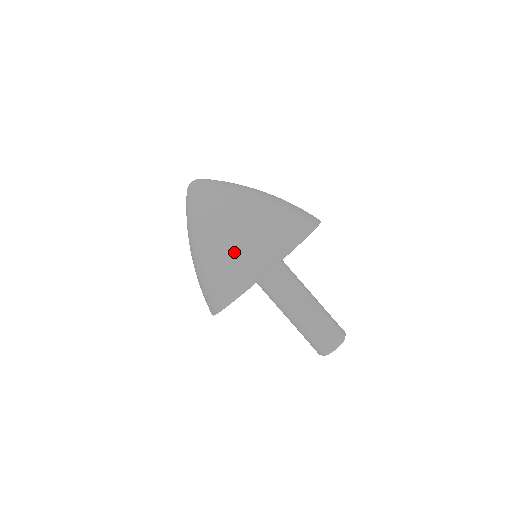
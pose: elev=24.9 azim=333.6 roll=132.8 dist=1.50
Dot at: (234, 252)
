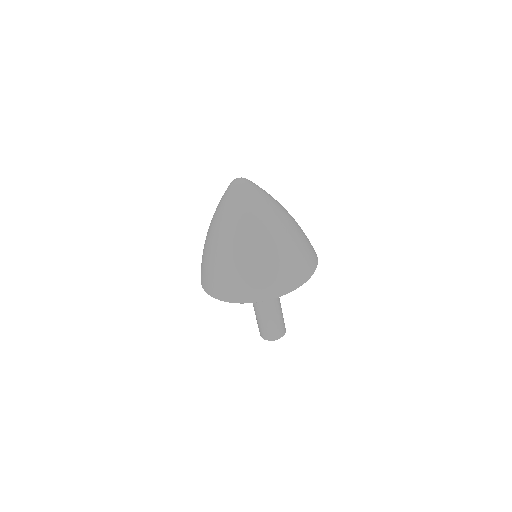
Dot at: (292, 257)
